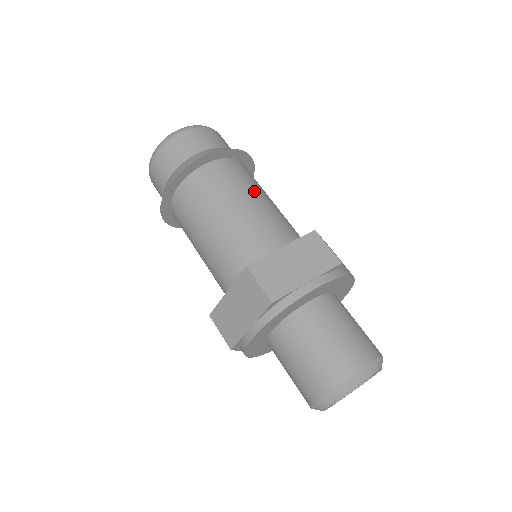
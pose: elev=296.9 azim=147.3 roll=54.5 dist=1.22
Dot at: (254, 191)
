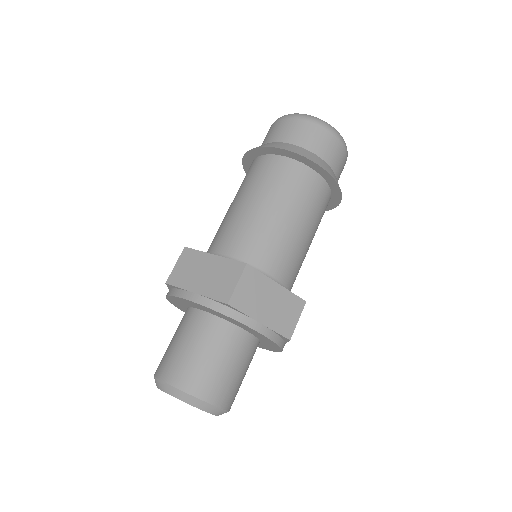
Dot at: (277, 201)
